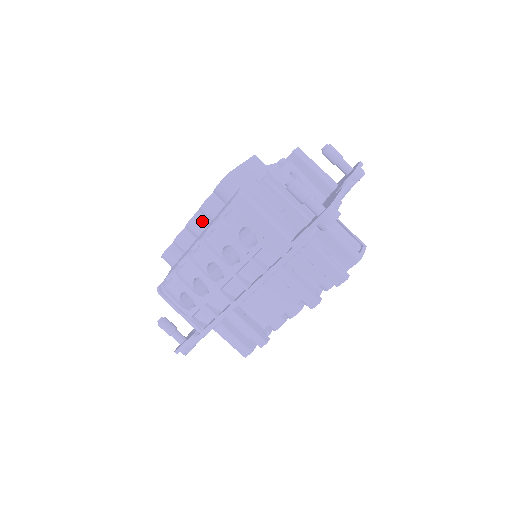
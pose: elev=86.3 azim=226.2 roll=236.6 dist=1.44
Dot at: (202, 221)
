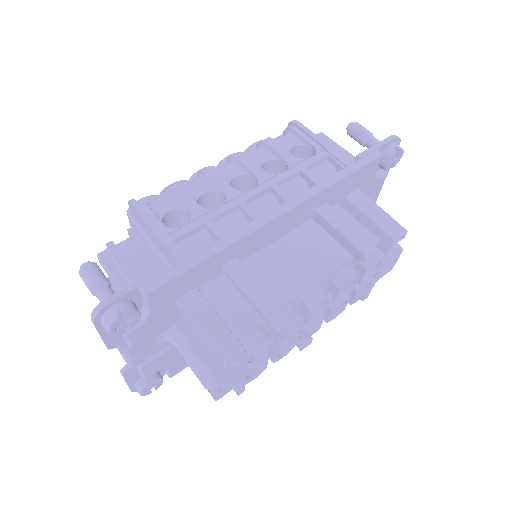
Dot at: occluded
